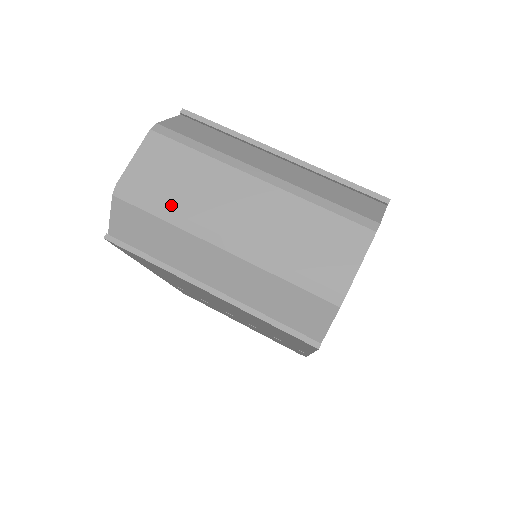
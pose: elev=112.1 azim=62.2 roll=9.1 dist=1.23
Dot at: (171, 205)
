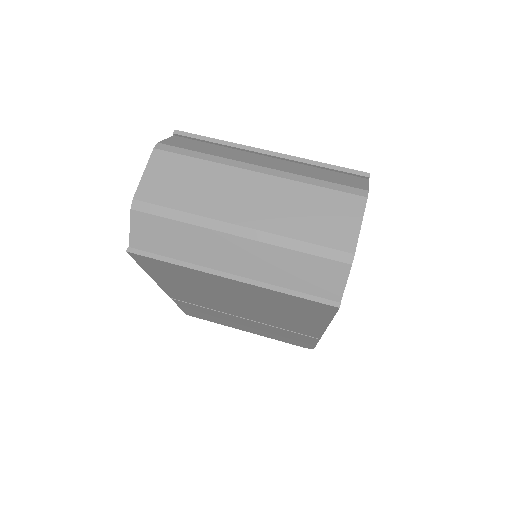
Dot at: (186, 207)
